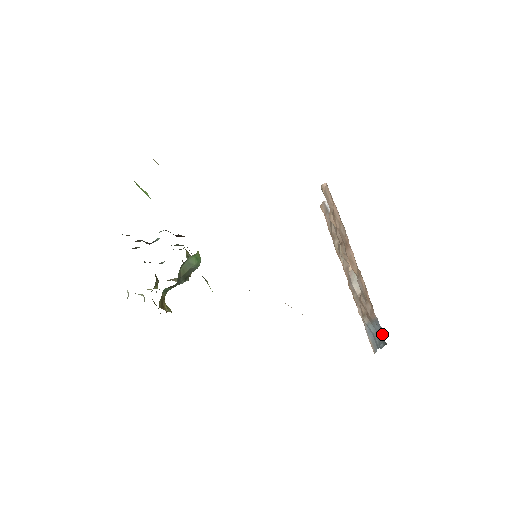
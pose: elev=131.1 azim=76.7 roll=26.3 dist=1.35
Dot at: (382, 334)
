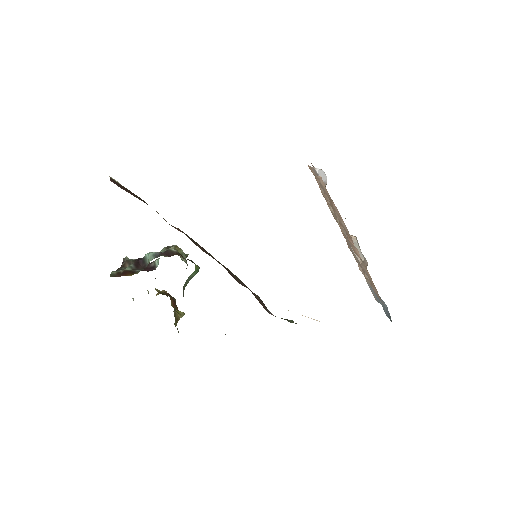
Dot at: (389, 315)
